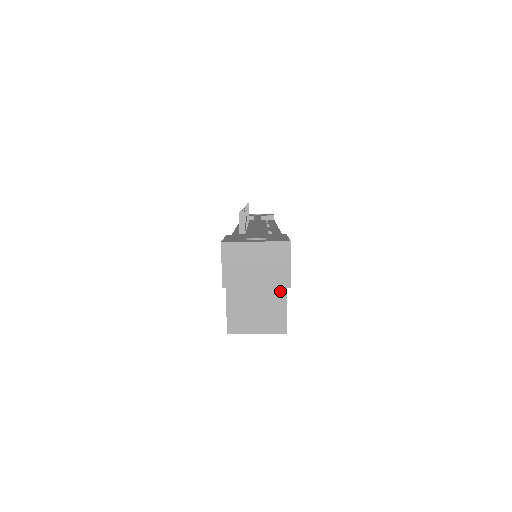
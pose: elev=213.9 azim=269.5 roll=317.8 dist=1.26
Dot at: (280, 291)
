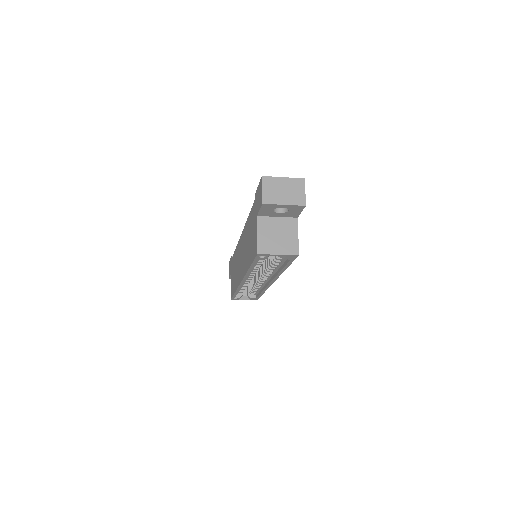
Dot at: (293, 226)
